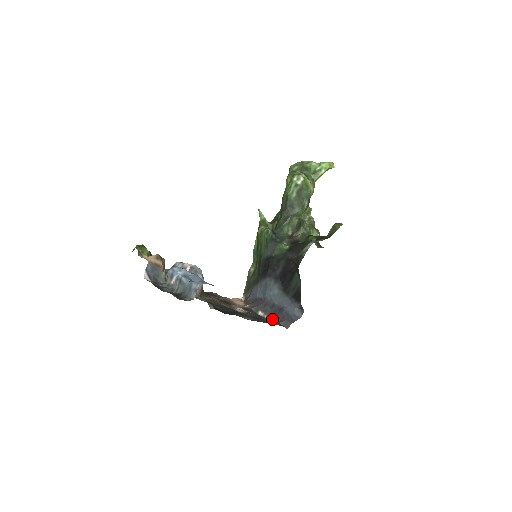
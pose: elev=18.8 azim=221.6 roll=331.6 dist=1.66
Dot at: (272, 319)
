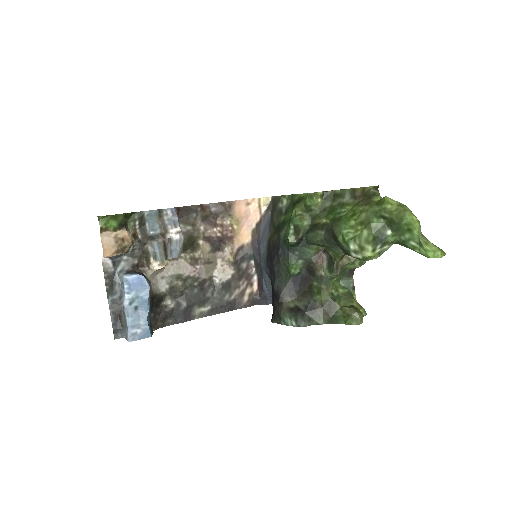
Dot at: (256, 279)
